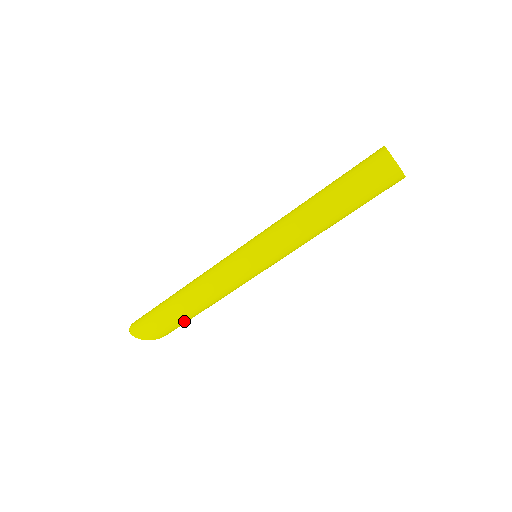
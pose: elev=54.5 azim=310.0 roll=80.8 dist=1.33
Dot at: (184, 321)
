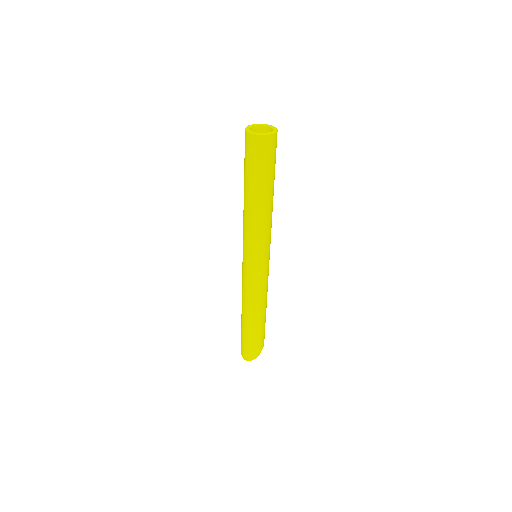
Dot at: occluded
